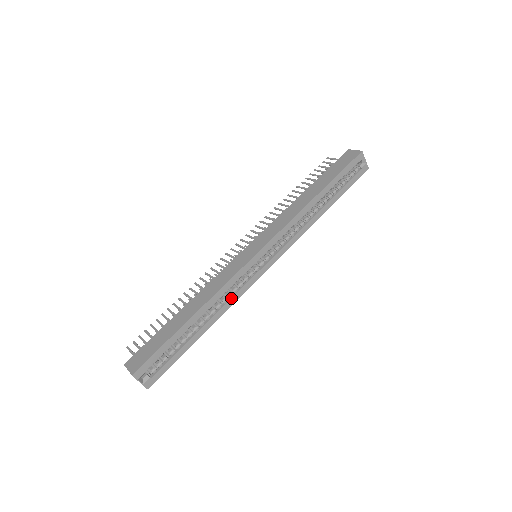
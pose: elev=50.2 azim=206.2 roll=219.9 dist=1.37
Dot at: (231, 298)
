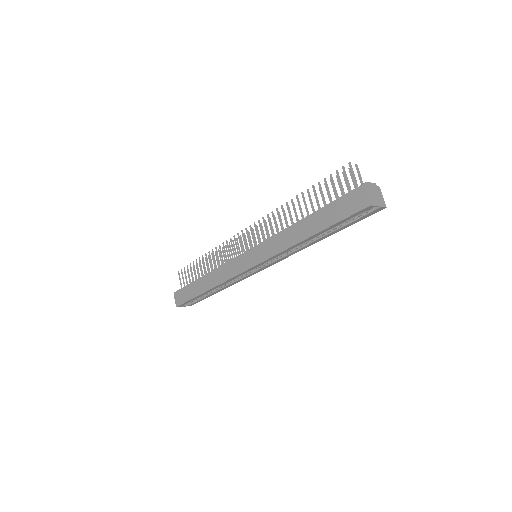
Dot at: (235, 281)
